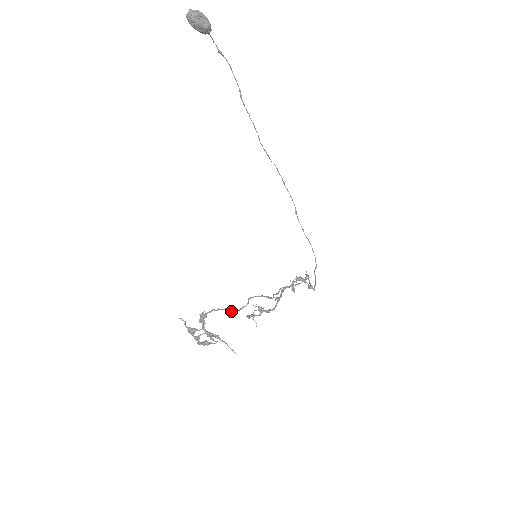
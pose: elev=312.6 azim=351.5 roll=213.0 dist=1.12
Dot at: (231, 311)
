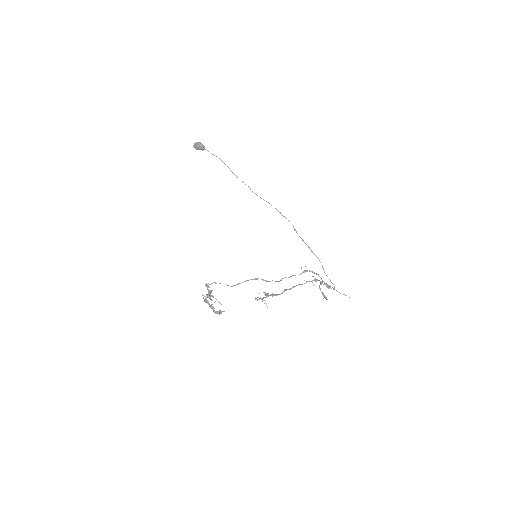
Dot at: occluded
